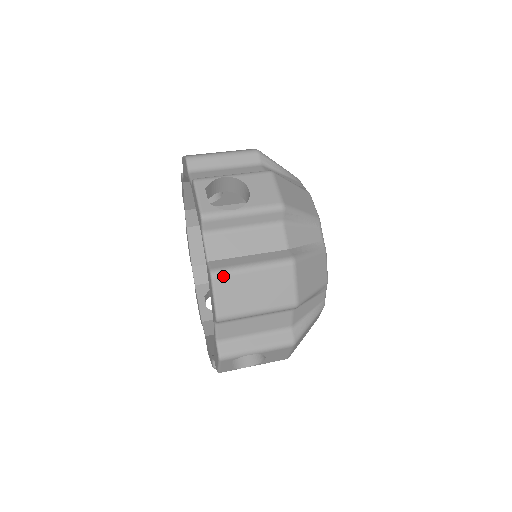
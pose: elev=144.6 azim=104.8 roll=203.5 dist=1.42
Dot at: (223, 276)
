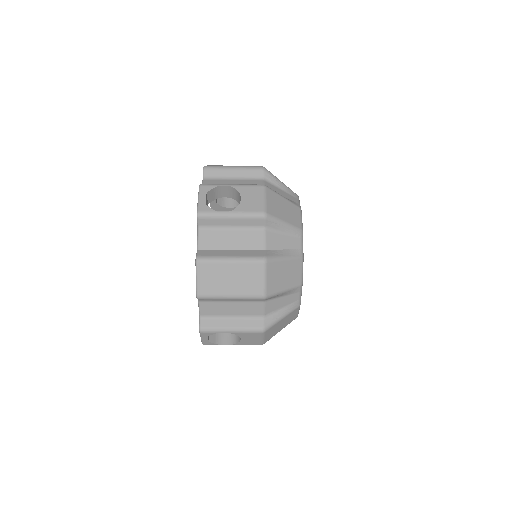
Dot at: (205, 263)
